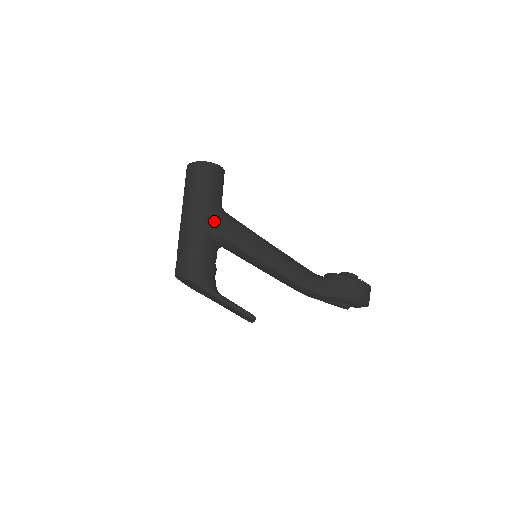
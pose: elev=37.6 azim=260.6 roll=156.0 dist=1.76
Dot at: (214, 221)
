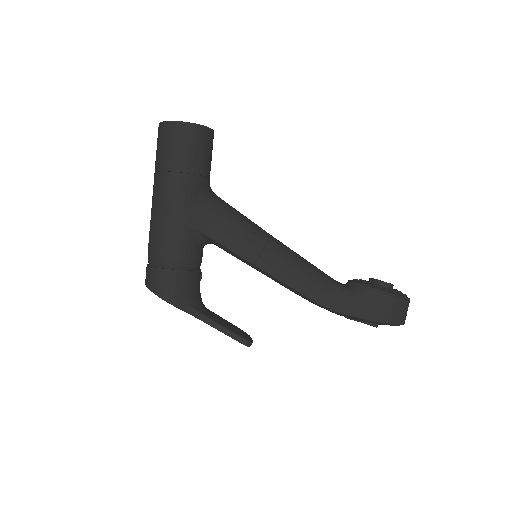
Dot at: (196, 213)
